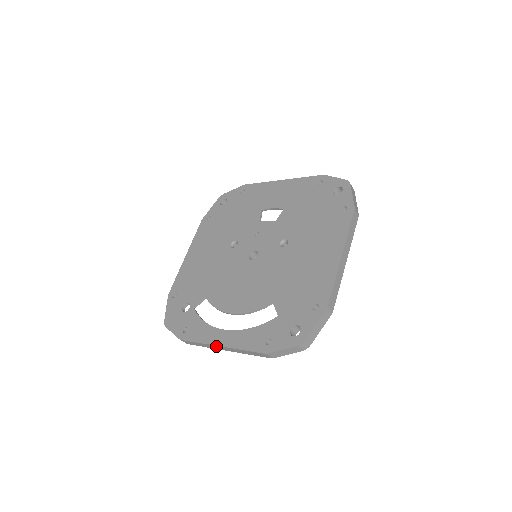
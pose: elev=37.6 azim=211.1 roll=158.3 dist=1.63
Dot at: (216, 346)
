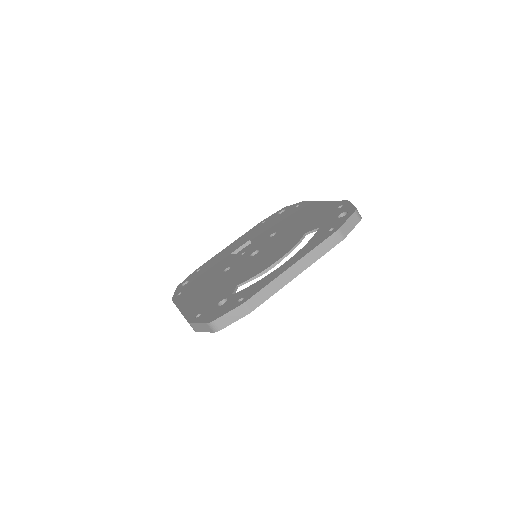
Dot at: (288, 271)
